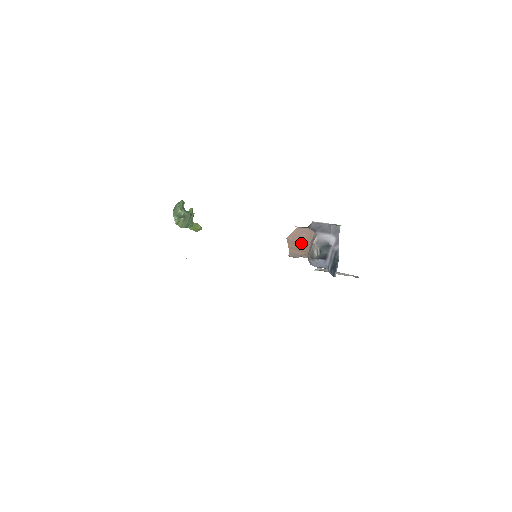
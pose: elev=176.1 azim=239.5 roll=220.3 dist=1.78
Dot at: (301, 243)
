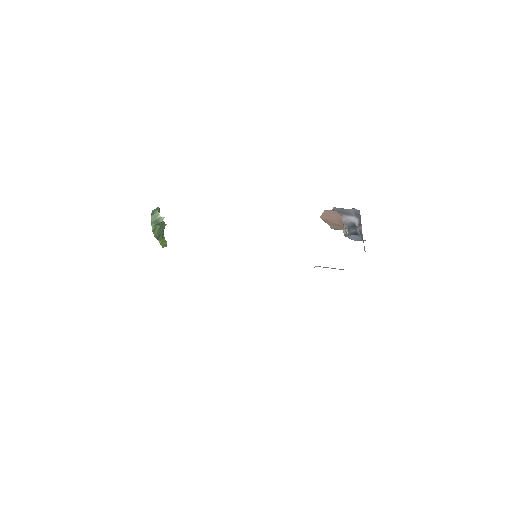
Dot at: (334, 221)
